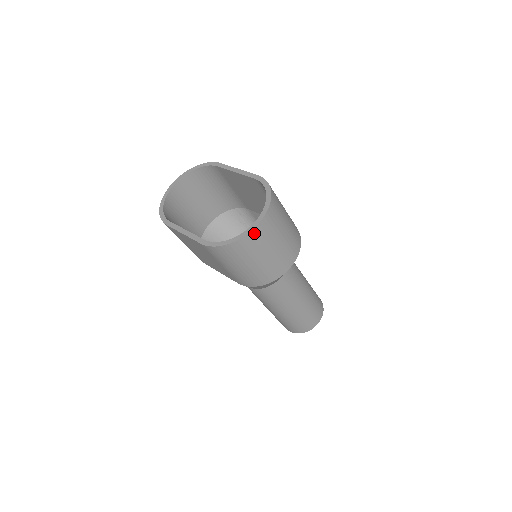
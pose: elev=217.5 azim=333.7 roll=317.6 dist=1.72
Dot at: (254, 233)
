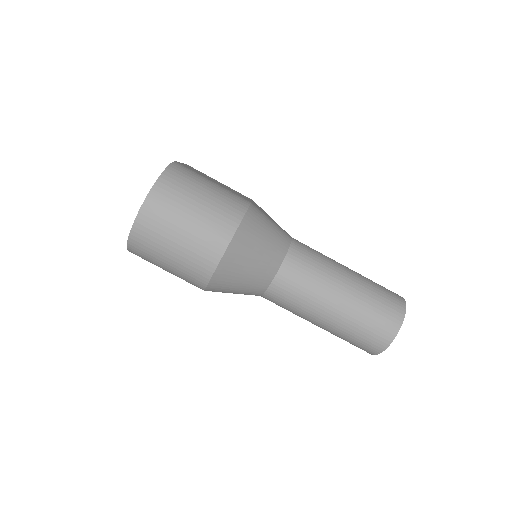
Dot at: (139, 224)
